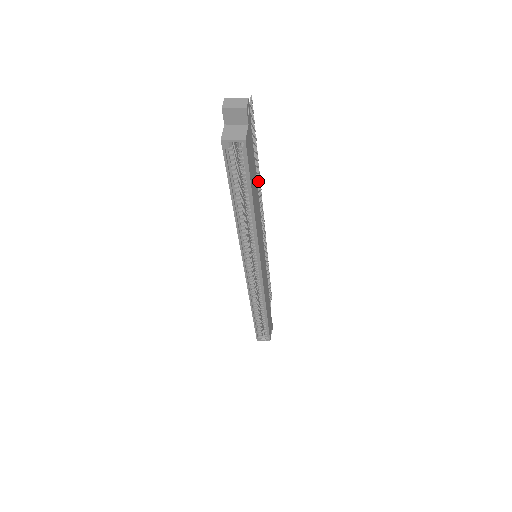
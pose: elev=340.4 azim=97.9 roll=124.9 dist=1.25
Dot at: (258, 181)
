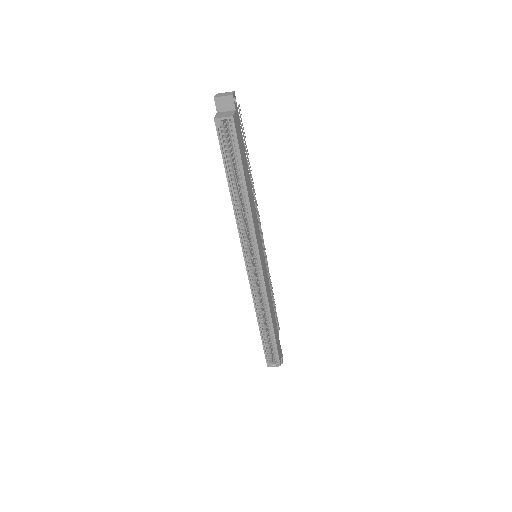
Dot at: (252, 185)
